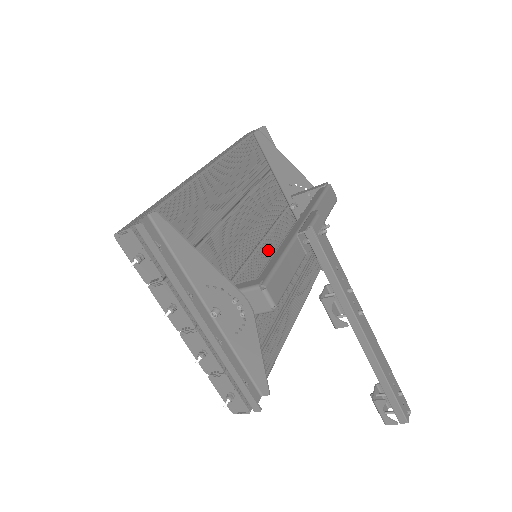
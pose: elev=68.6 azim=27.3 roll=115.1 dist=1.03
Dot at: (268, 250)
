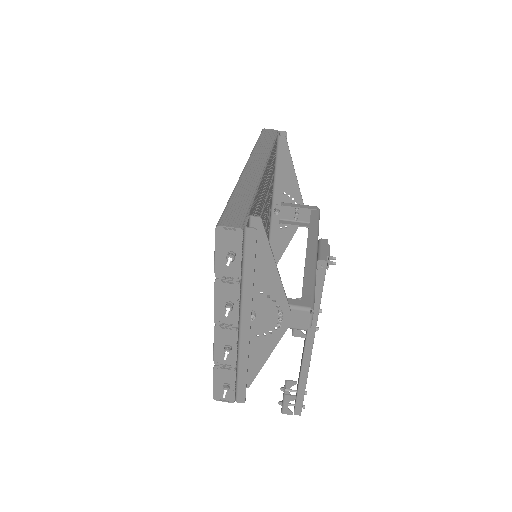
Dot at: occluded
